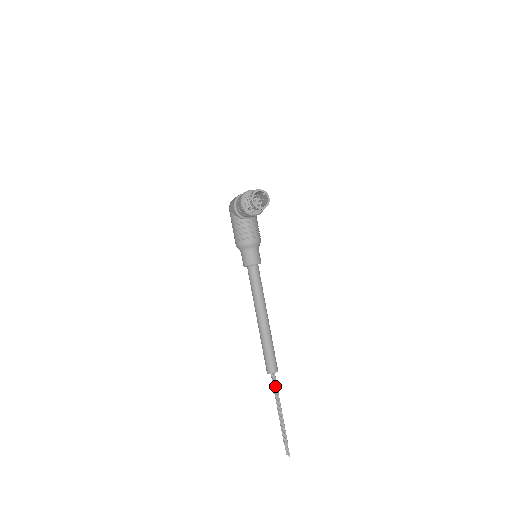
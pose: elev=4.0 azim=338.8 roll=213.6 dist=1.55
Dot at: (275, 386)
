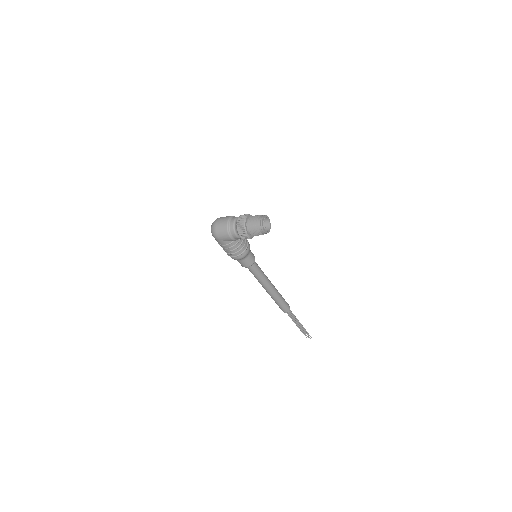
Dot at: (291, 315)
